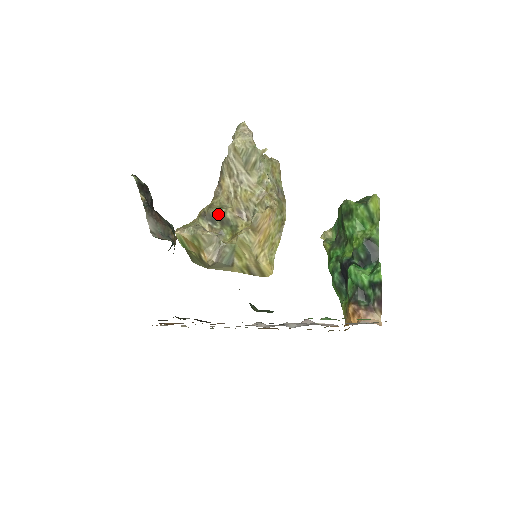
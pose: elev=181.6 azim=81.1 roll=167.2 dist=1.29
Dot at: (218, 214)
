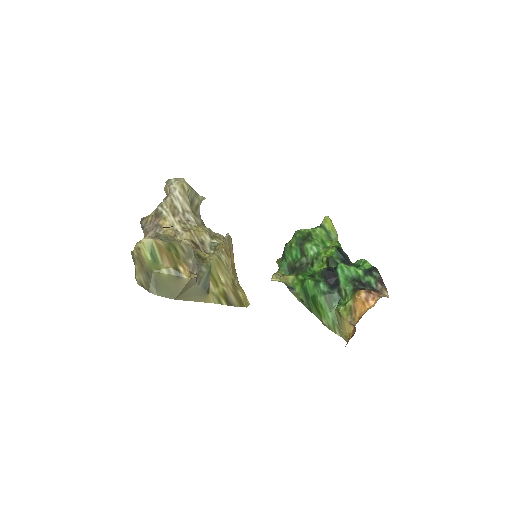
Dot at: occluded
